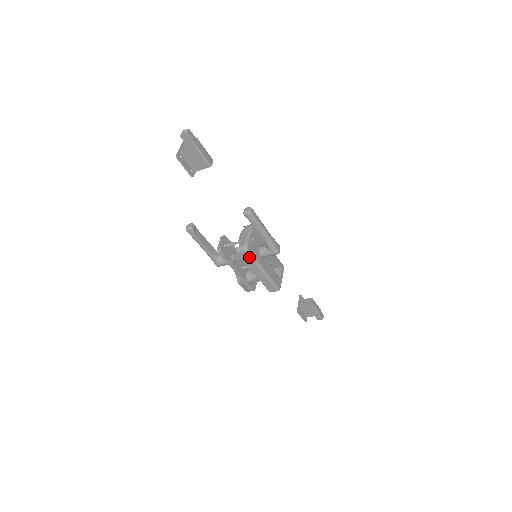
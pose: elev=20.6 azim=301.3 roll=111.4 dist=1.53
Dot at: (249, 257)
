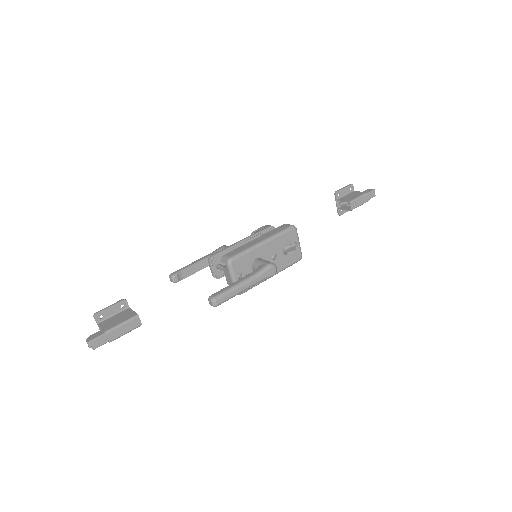
Dot at: (248, 289)
